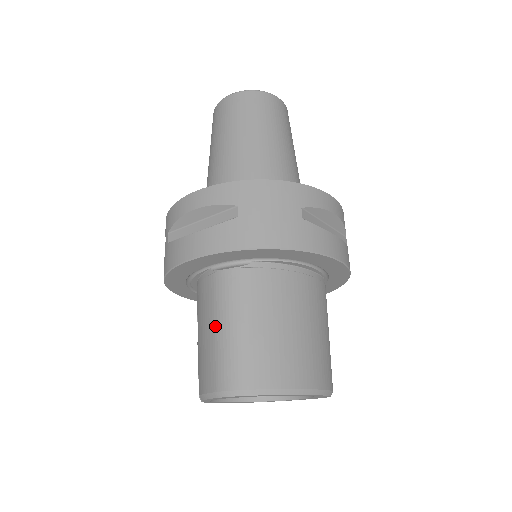
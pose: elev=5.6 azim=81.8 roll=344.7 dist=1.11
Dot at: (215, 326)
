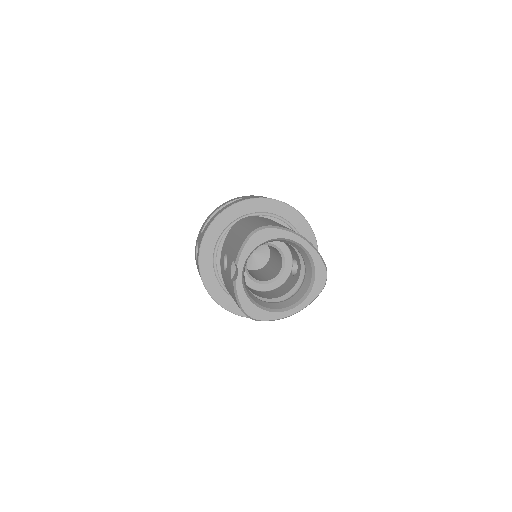
Dot at: (240, 229)
